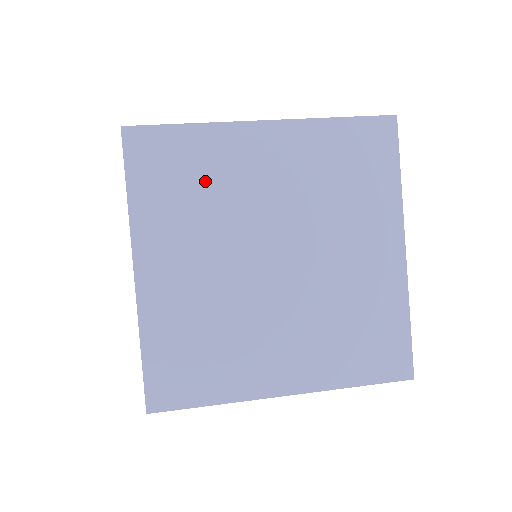
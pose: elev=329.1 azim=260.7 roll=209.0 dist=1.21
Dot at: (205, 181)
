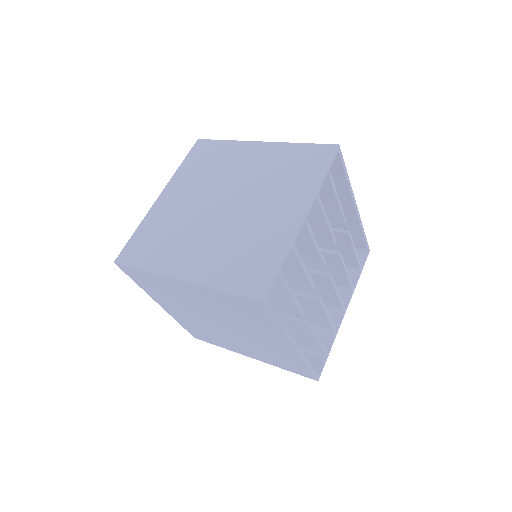
Dot at: (216, 164)
